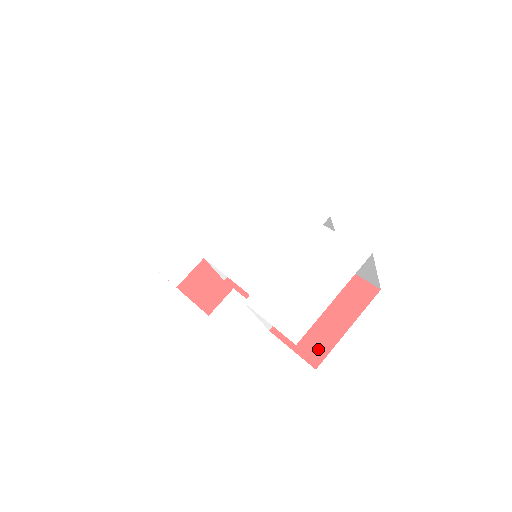
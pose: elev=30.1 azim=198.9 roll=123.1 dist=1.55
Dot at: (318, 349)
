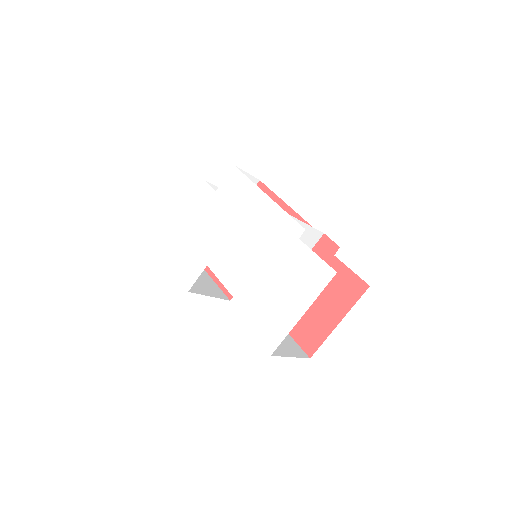
Dot at: (313, 340)
